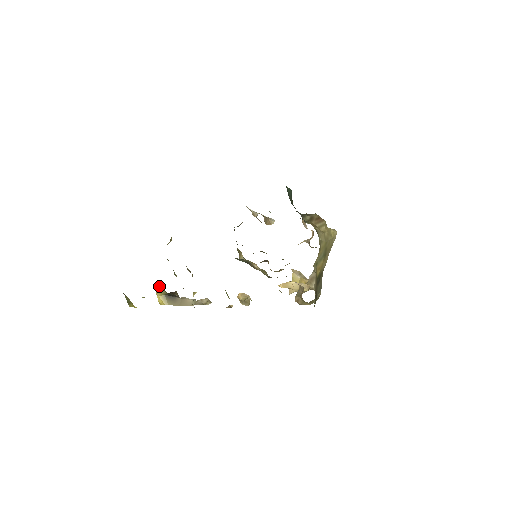
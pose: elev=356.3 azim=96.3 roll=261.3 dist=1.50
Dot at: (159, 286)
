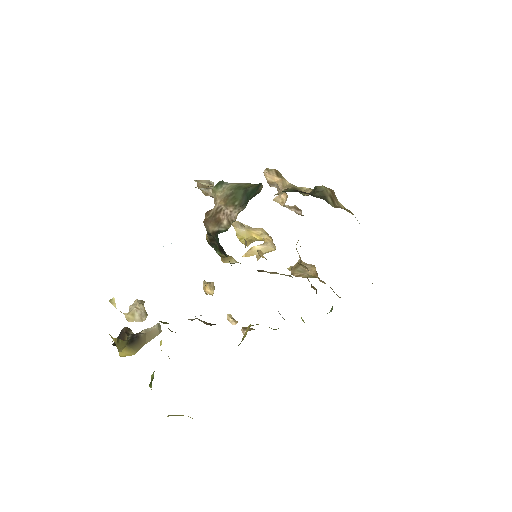
Dot at: (118, 341)
